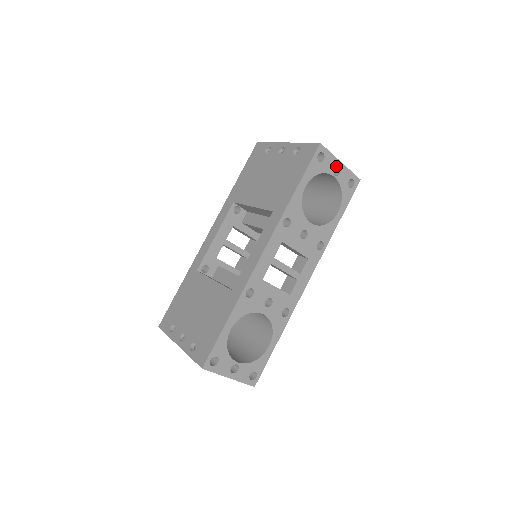
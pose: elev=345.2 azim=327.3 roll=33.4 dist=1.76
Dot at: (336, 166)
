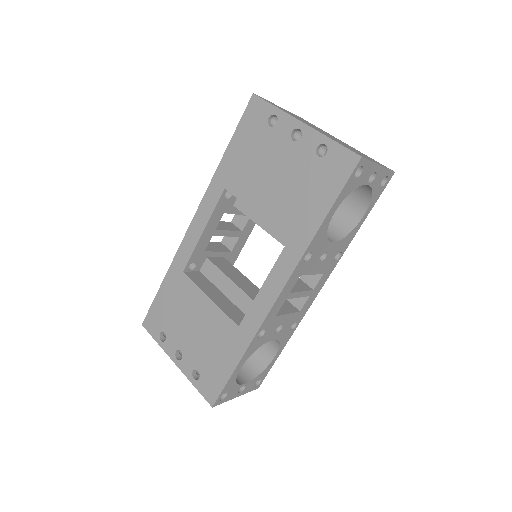
Dot at: (373, 172)
